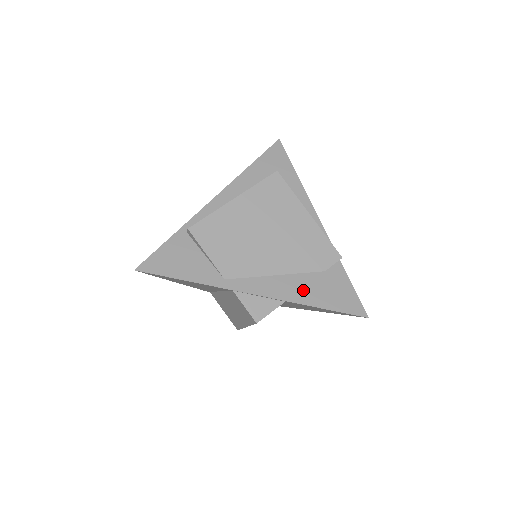
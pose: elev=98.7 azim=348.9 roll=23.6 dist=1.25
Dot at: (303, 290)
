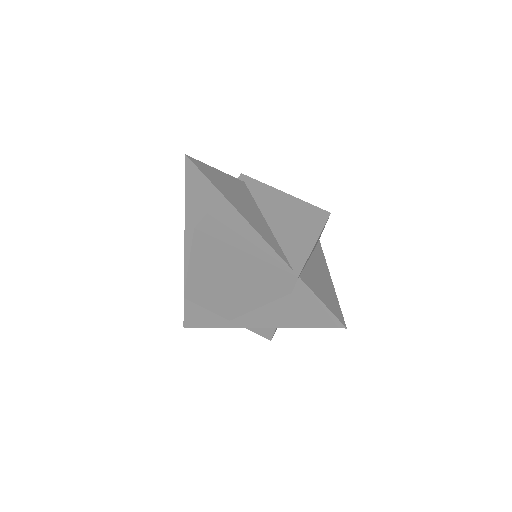
Dot at: (283, 316)
